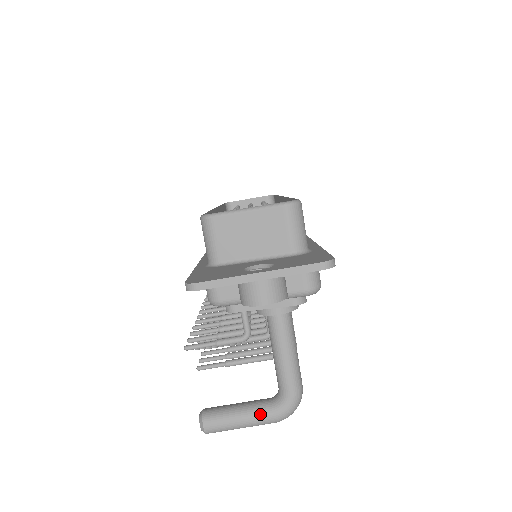
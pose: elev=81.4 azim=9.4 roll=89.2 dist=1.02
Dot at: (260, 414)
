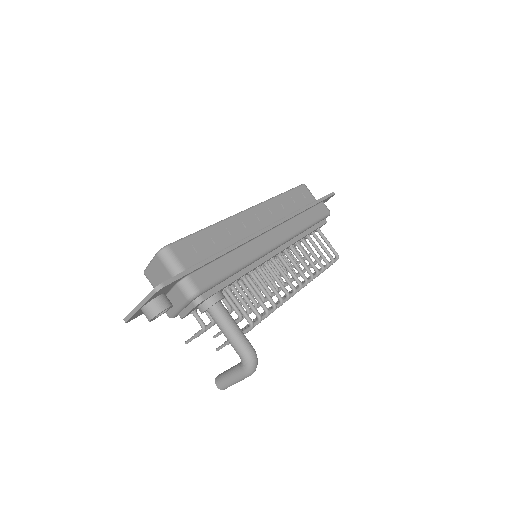
Dot at: (235, 373)
